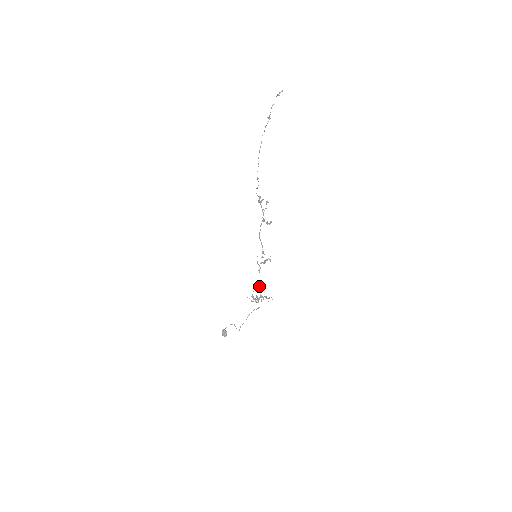
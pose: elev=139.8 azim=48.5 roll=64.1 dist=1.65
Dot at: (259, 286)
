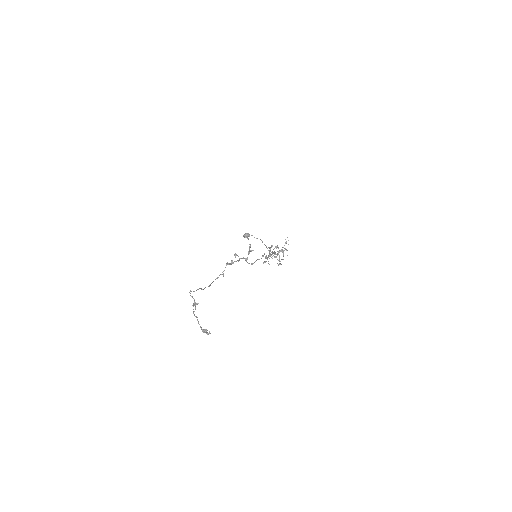
Dot at: (274, 253)
